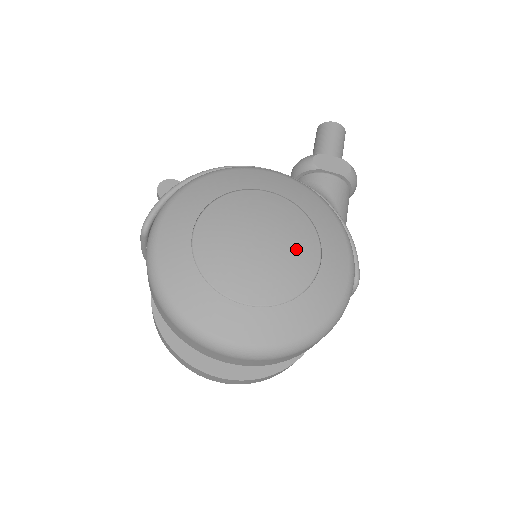
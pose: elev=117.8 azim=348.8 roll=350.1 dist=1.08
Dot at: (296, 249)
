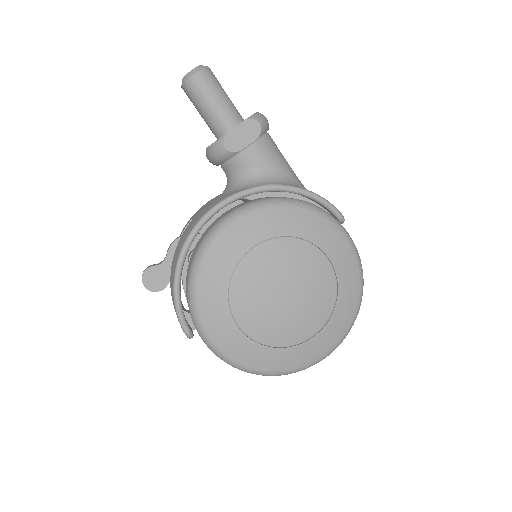
Dot at: (310, 272)
